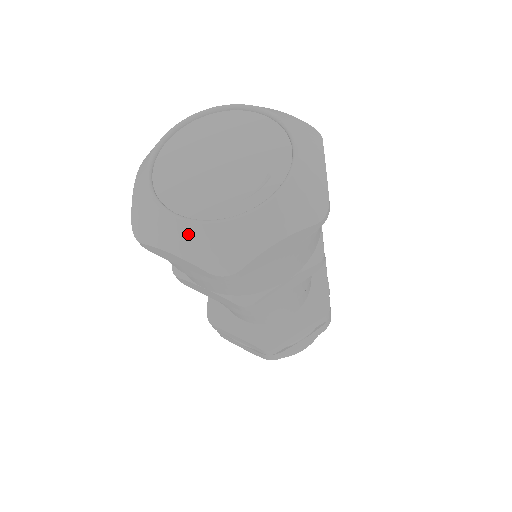
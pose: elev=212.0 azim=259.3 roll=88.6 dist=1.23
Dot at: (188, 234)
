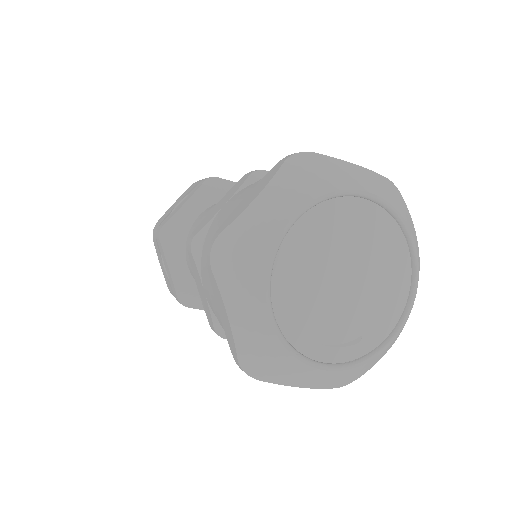
Dot at: (261, 333)
